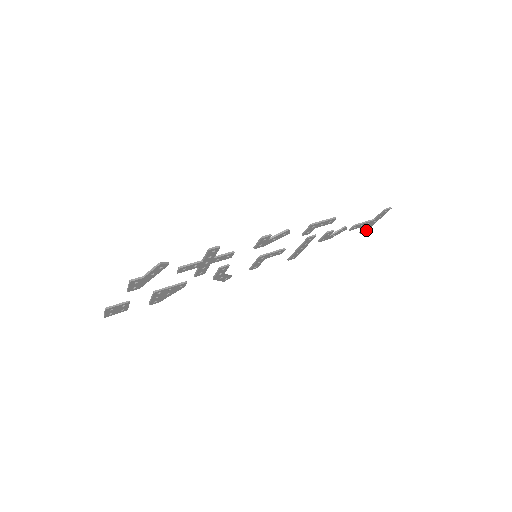
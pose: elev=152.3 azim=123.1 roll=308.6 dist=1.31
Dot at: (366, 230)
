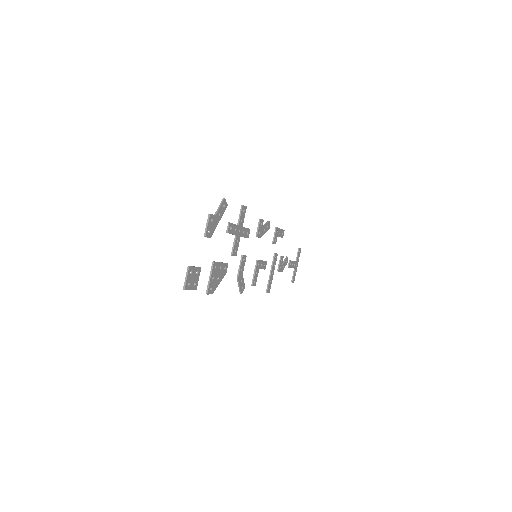
Dot at: (294, 280)
